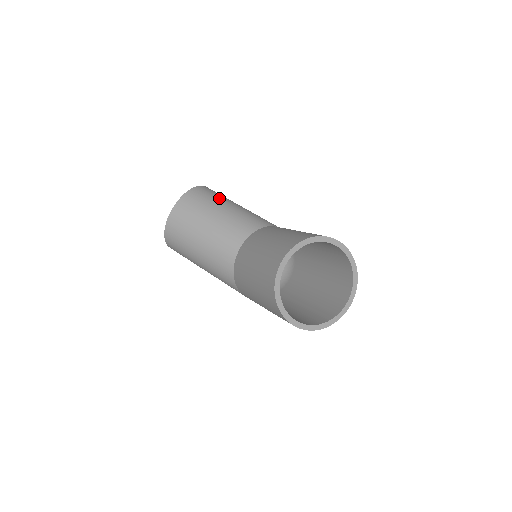
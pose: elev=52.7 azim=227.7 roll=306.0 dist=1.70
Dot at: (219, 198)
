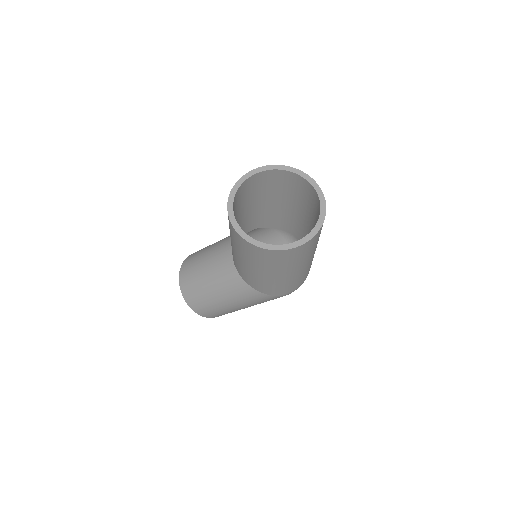
Dot at: occluded
